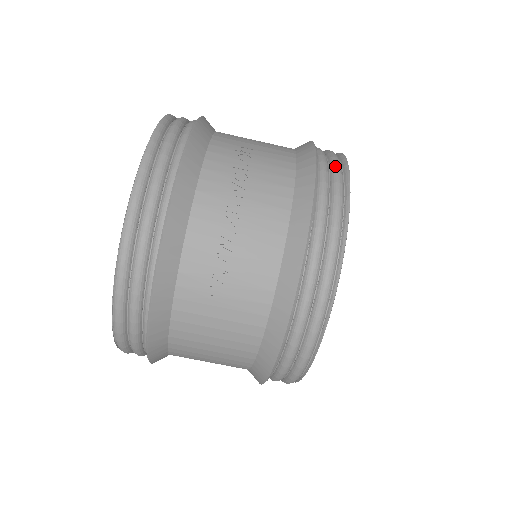
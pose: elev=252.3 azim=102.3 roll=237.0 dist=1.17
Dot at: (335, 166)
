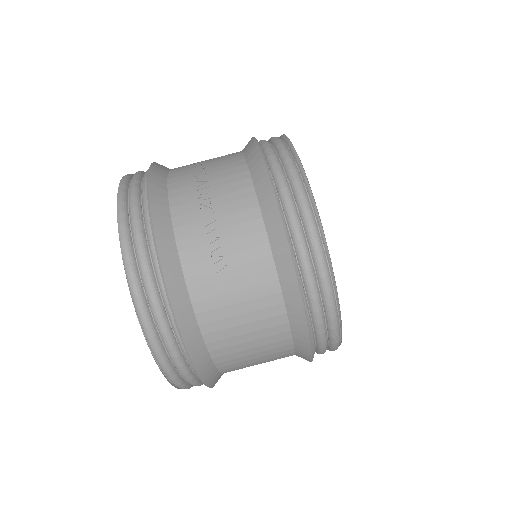
Dot at: (274, 139)
